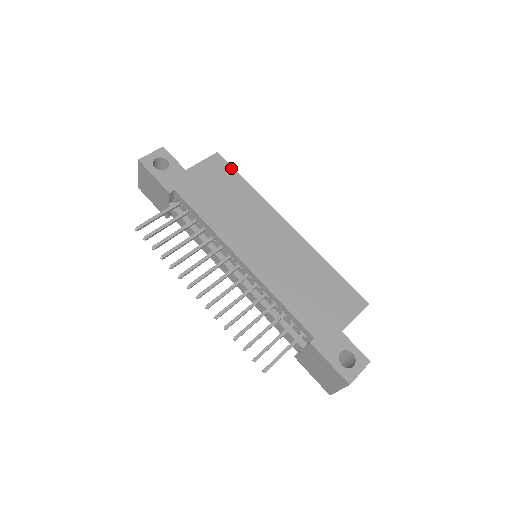
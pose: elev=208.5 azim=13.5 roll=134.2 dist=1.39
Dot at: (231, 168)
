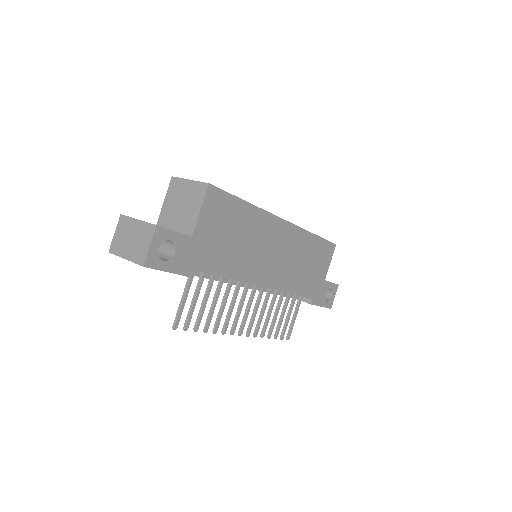
Dot at: (228, 196)
